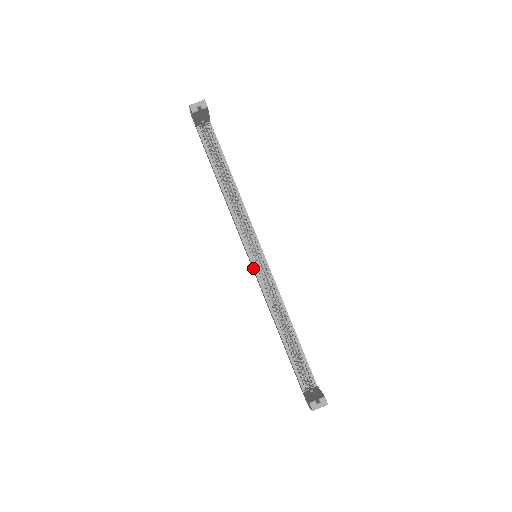
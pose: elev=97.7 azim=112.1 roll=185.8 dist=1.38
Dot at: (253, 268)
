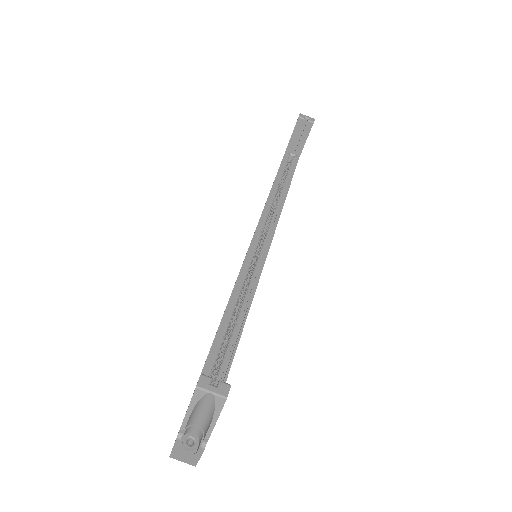
Dot at: (247, 252)
